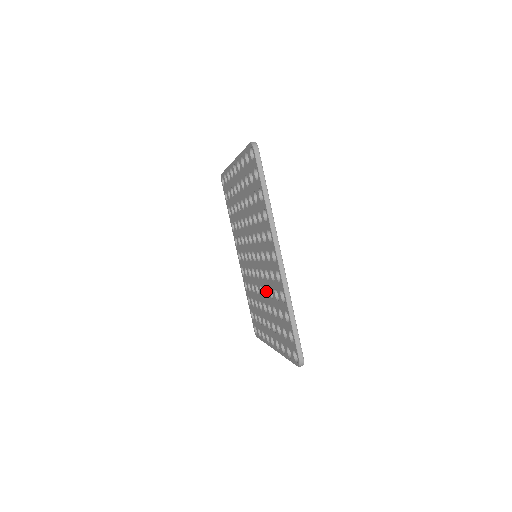
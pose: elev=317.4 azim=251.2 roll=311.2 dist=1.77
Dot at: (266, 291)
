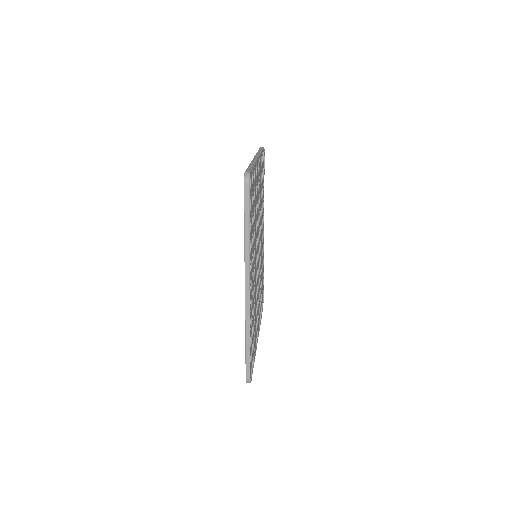
Dot at: occluded
